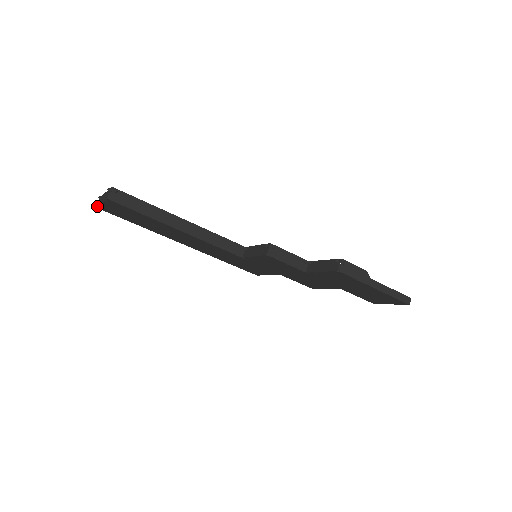
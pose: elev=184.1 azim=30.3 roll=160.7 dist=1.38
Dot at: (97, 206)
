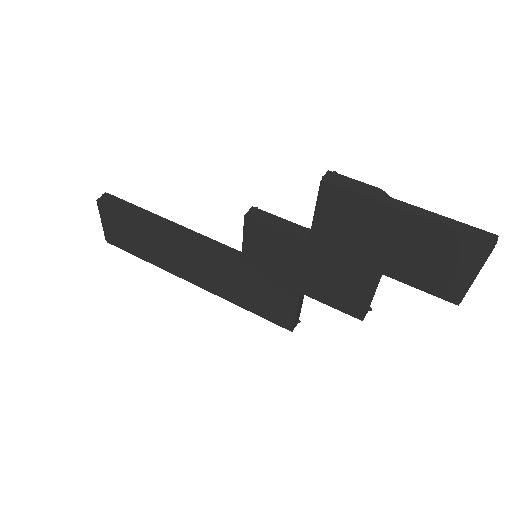
Dot at: (105, 237)
